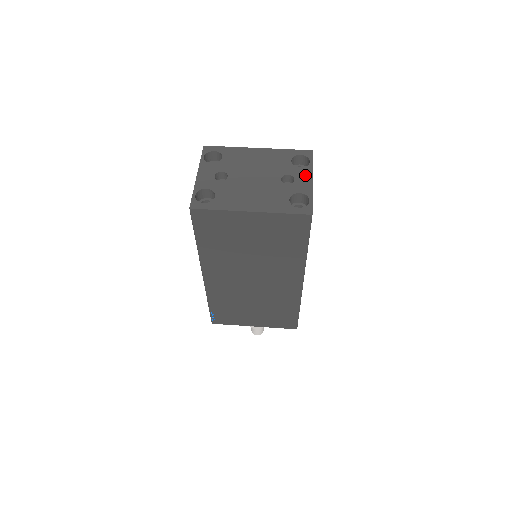
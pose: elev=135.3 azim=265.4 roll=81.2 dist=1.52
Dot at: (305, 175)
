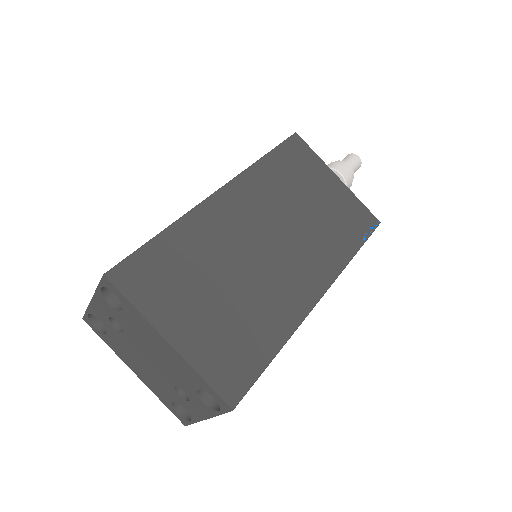
Dot at: (202, 410)
